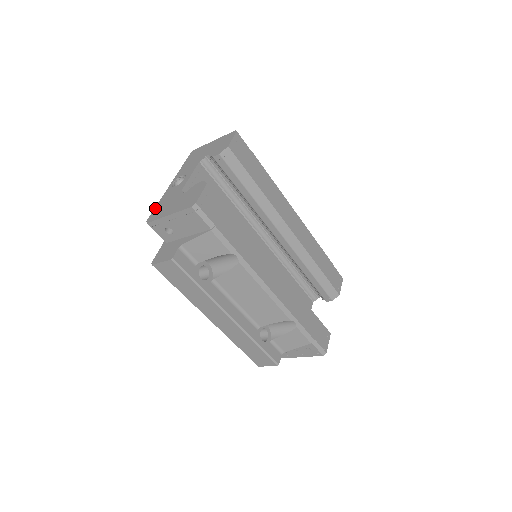
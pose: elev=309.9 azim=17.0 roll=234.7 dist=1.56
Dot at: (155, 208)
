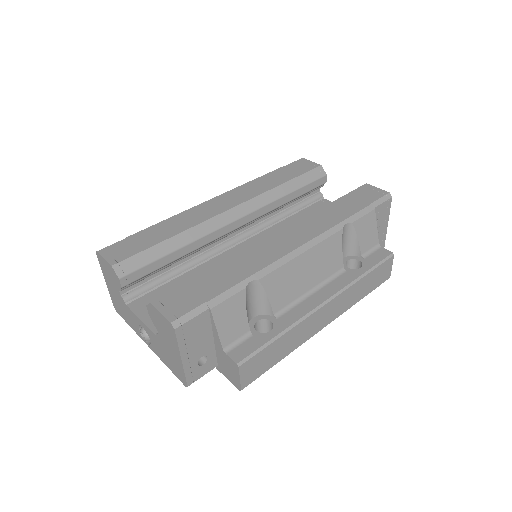
Dot at: occluded
